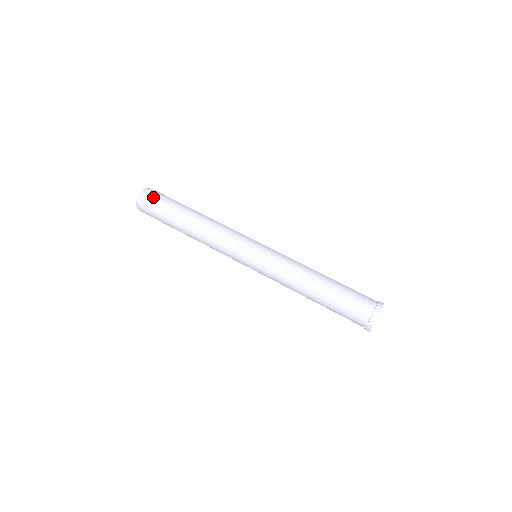
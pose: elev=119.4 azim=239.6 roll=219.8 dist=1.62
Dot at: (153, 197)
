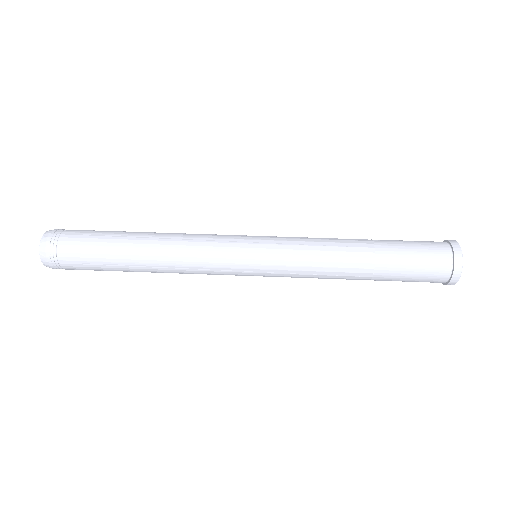
Dot at: (63, 251)
